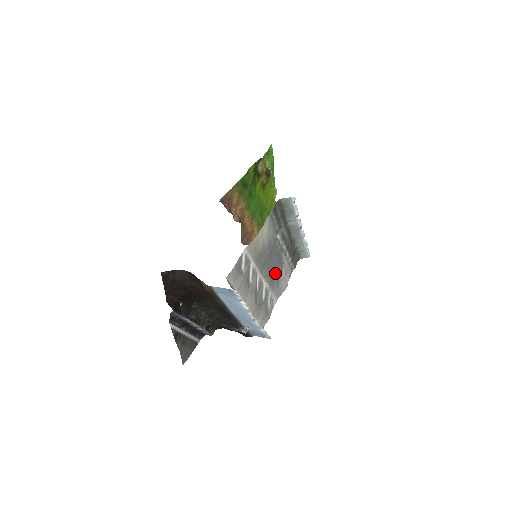
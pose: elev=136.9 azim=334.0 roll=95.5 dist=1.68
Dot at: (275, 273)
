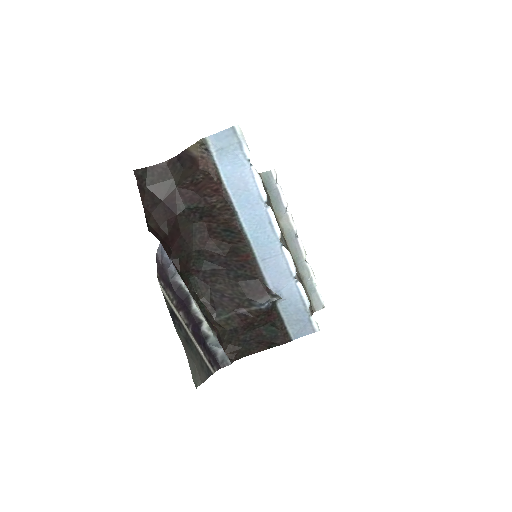
Dot at: occluded
